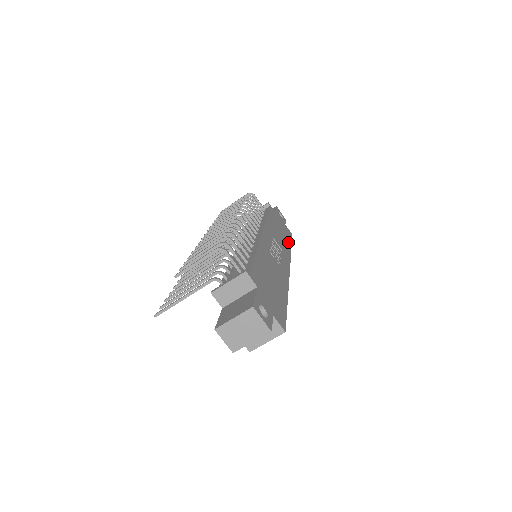
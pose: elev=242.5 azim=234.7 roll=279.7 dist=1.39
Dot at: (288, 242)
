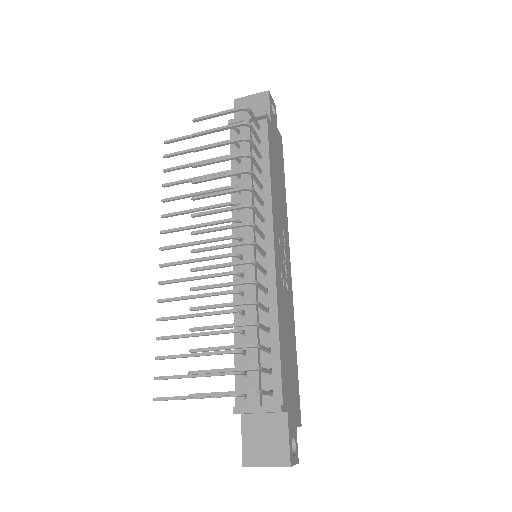
Dot at: (283, 180)
